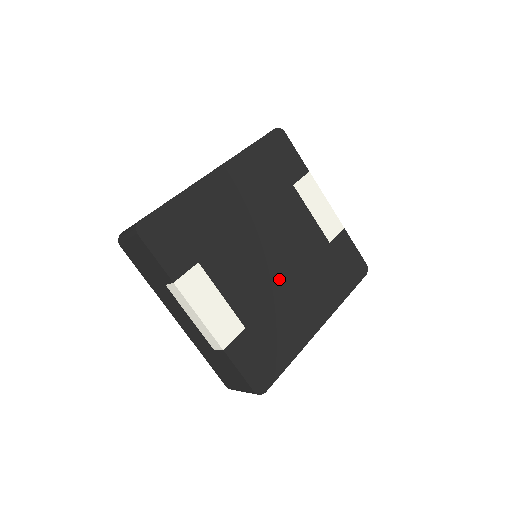
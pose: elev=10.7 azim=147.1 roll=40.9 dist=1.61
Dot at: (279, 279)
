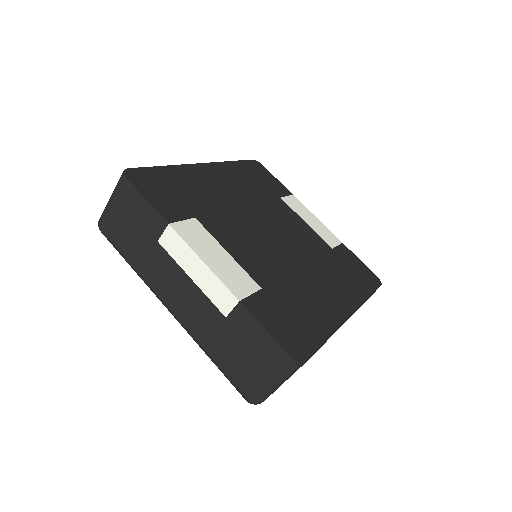
Dot at: (288, 259)
